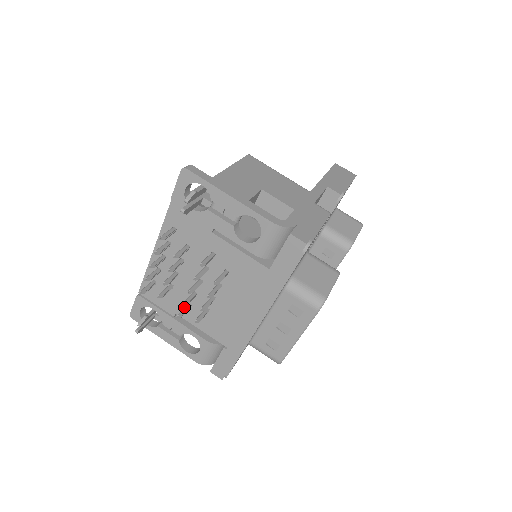
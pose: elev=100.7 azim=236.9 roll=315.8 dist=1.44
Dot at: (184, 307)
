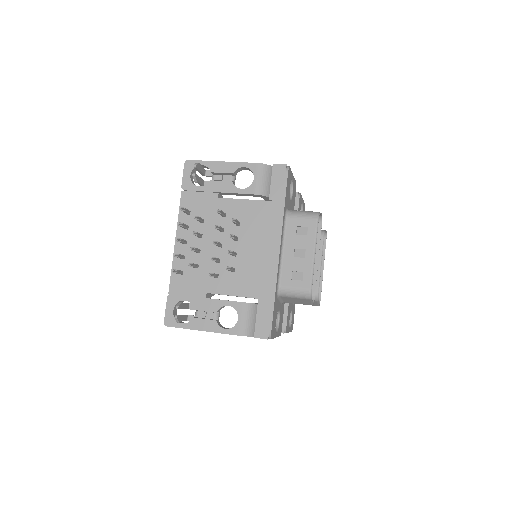
Dot at: occluded
